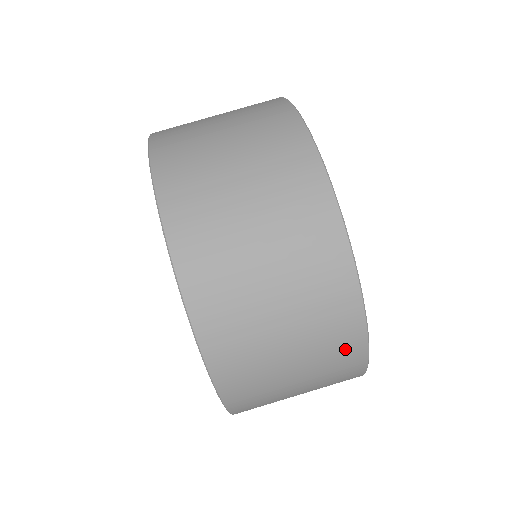
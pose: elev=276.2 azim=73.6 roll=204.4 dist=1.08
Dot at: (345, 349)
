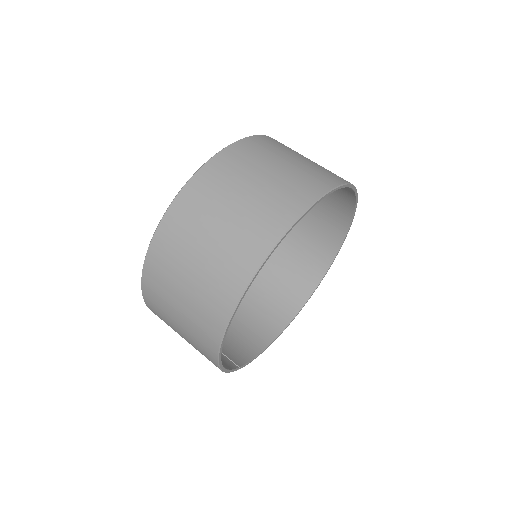
Dot at: (214, 311)
